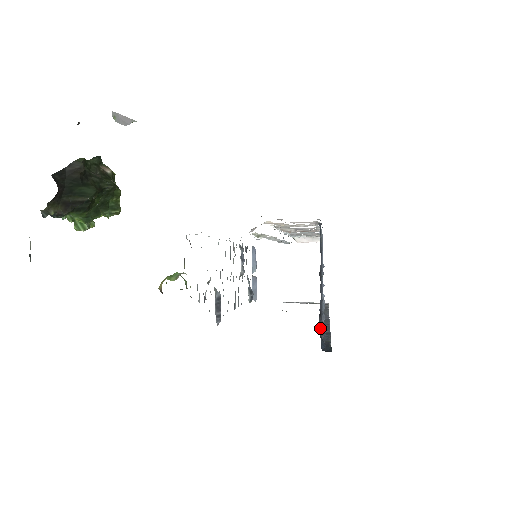
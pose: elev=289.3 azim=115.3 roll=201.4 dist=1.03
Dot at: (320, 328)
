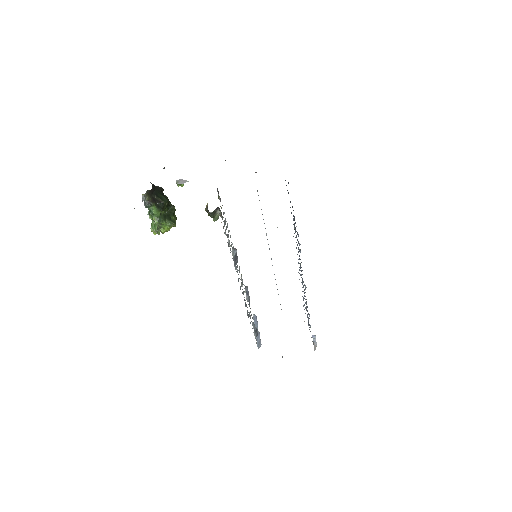
Dot at: occluded
